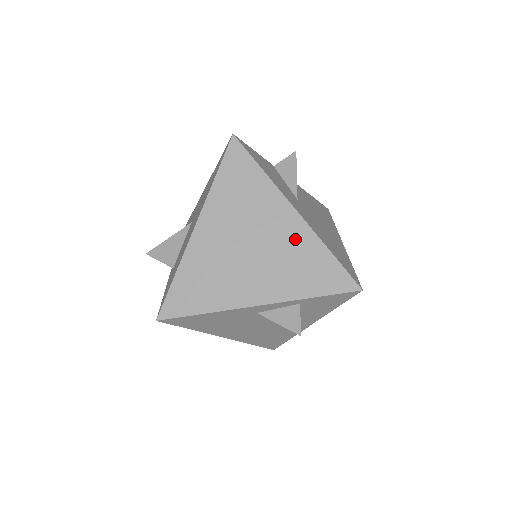
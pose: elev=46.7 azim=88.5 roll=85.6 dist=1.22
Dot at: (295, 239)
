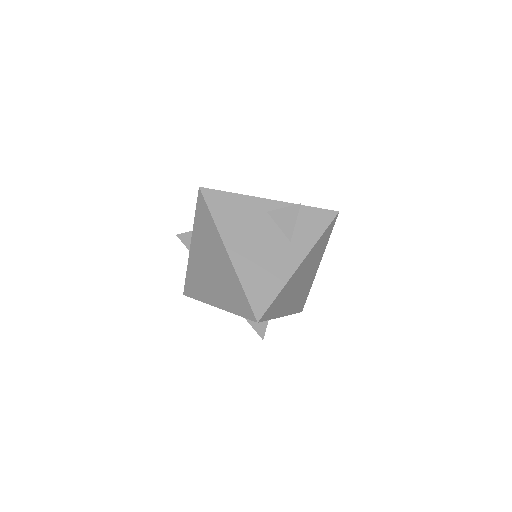
Dot at: occluded
